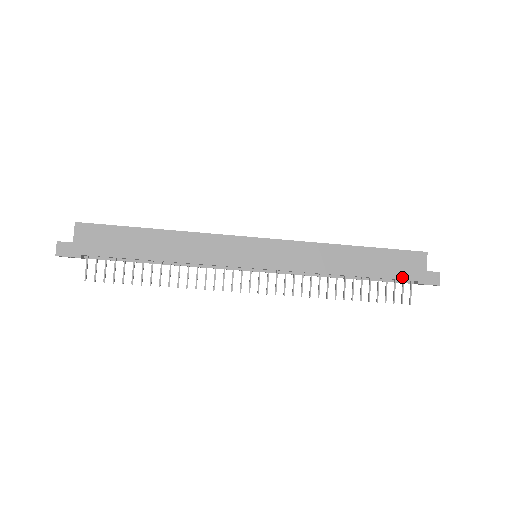
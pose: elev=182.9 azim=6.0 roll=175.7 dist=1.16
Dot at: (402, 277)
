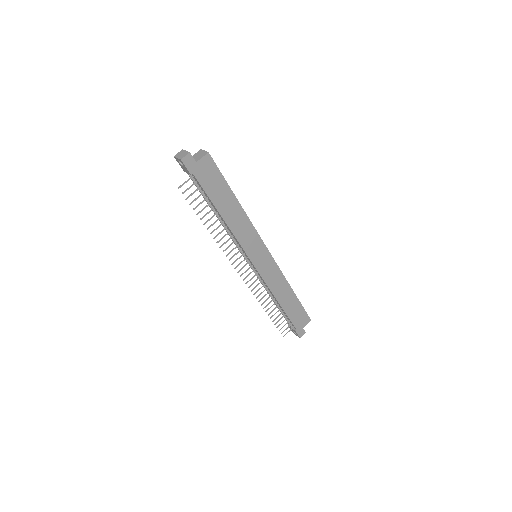
Dot at: (294, 323)
